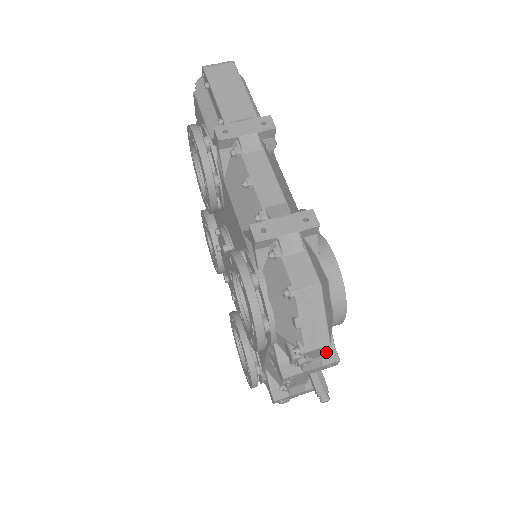
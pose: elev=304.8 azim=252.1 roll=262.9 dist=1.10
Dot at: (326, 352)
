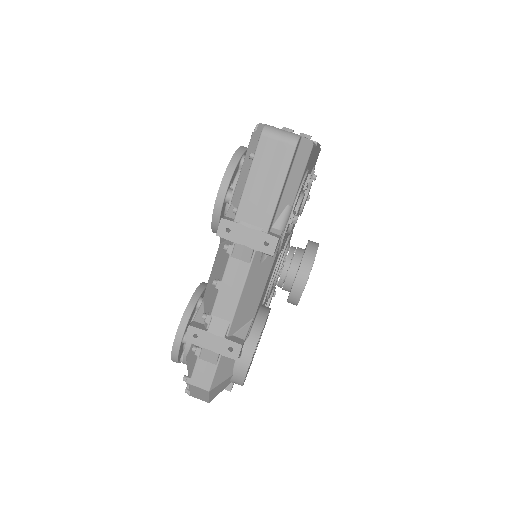
Dot at: occluded
